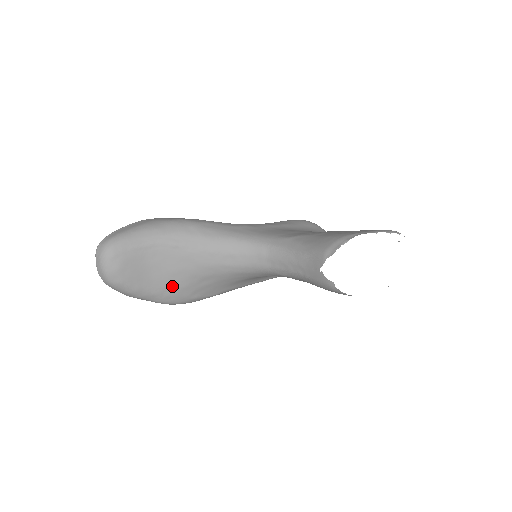
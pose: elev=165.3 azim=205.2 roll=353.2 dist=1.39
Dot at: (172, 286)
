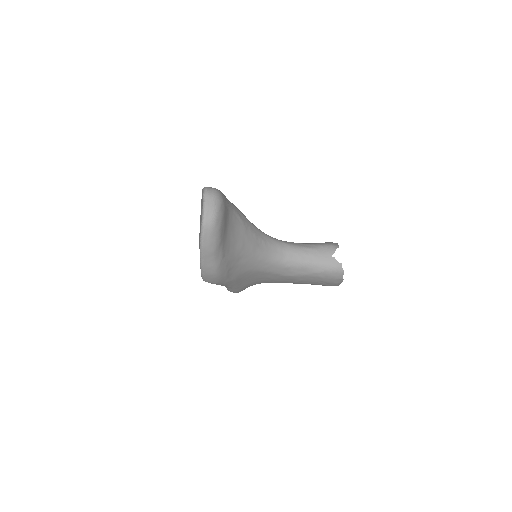
Dot at: (229, 253)
